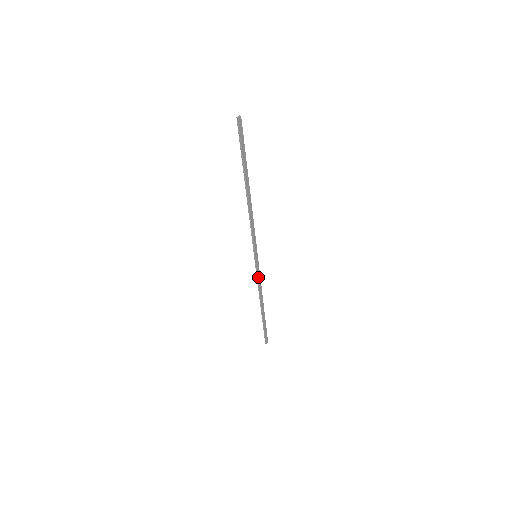
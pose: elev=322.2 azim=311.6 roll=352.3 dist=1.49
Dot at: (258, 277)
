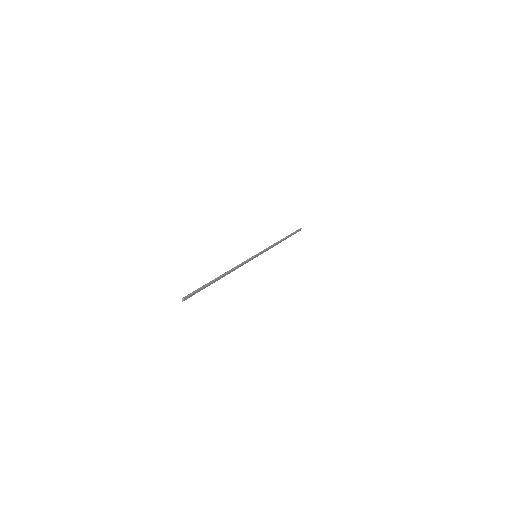
Dot at: (266, 250)
